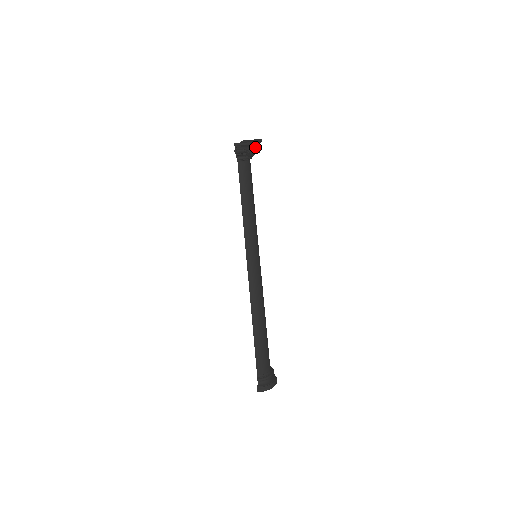
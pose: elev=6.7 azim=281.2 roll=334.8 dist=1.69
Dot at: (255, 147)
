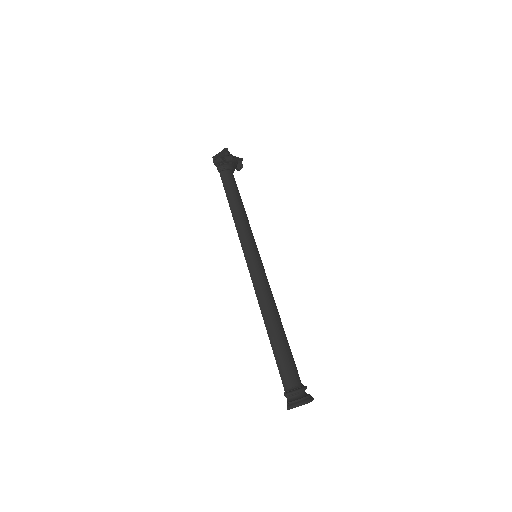
Dot at: (232, 157)
